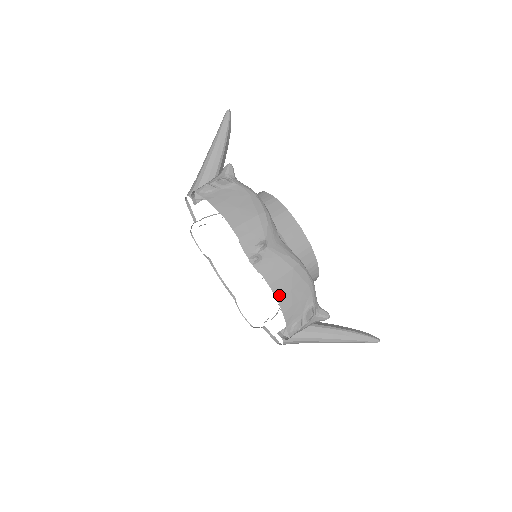
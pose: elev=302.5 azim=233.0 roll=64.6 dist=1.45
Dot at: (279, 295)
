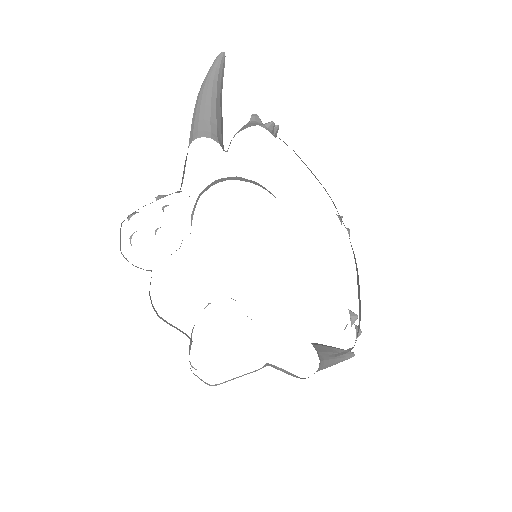
Dot at: occluded
